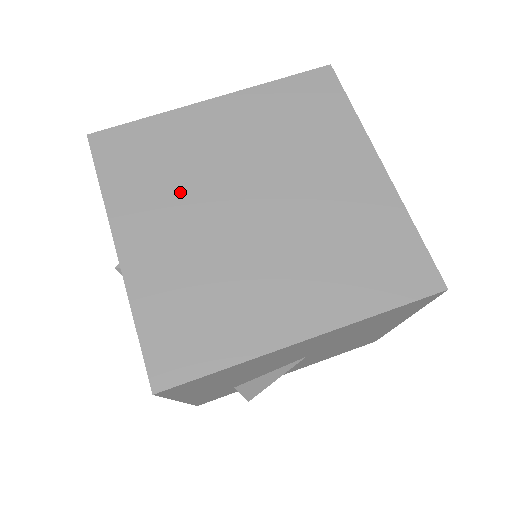
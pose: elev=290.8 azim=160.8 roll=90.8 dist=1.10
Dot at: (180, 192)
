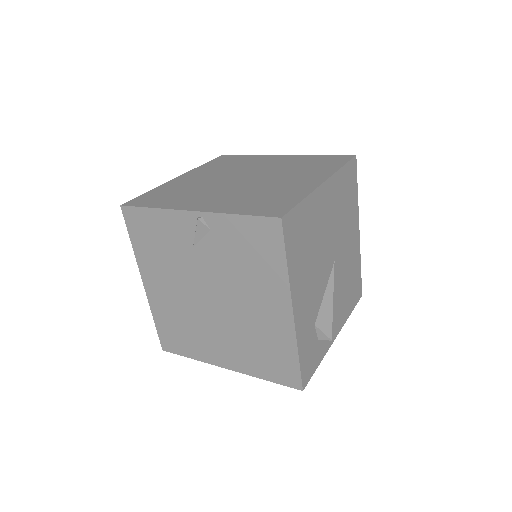
Dot at: (200, 191)
